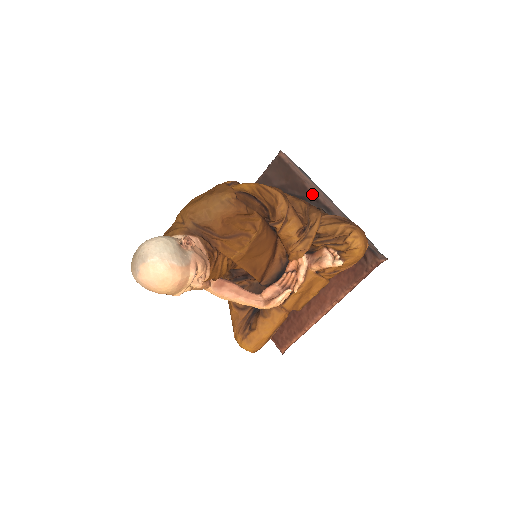
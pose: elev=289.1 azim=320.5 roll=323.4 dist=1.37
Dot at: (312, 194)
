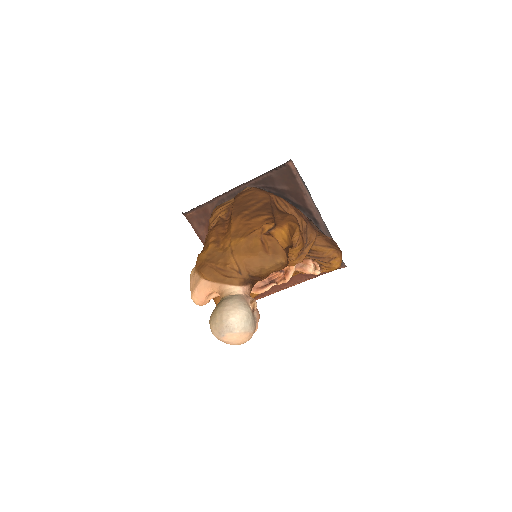
Dot at: (307, 206)
